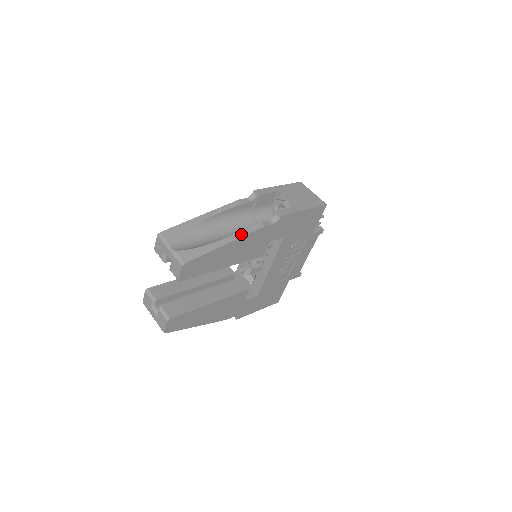
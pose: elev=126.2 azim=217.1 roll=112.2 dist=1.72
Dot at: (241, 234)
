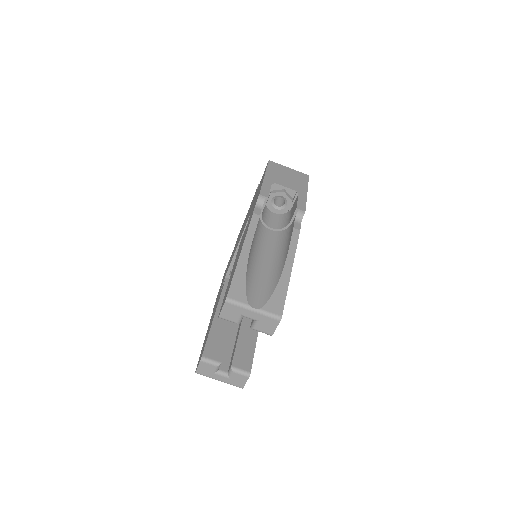
Dot at: (292, 252)
